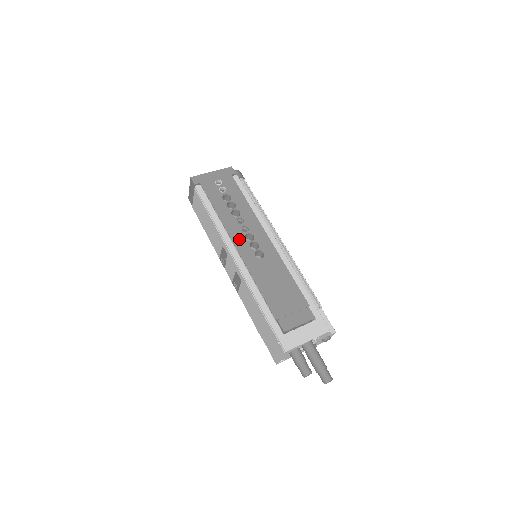
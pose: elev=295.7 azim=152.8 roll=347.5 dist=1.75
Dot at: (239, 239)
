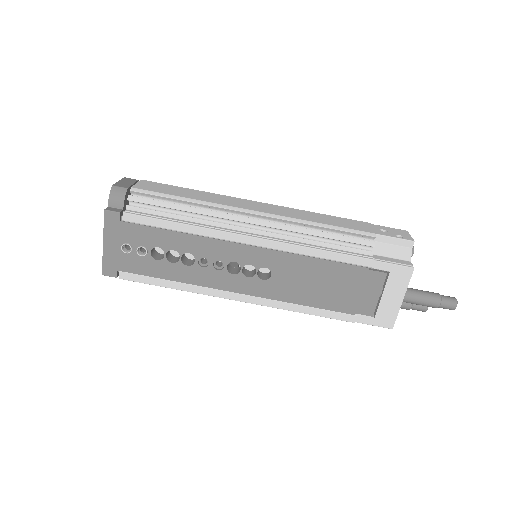
Dot at: (228, 282)
